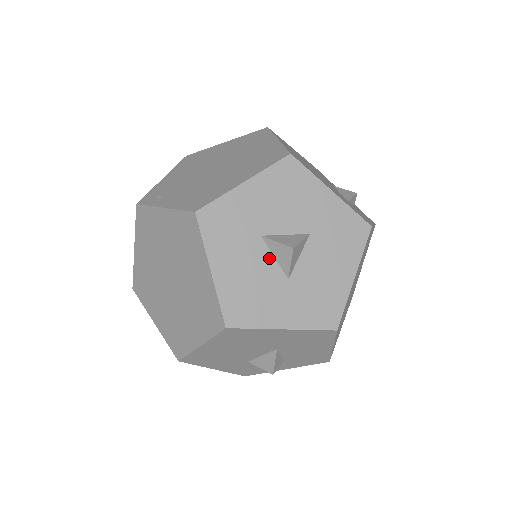
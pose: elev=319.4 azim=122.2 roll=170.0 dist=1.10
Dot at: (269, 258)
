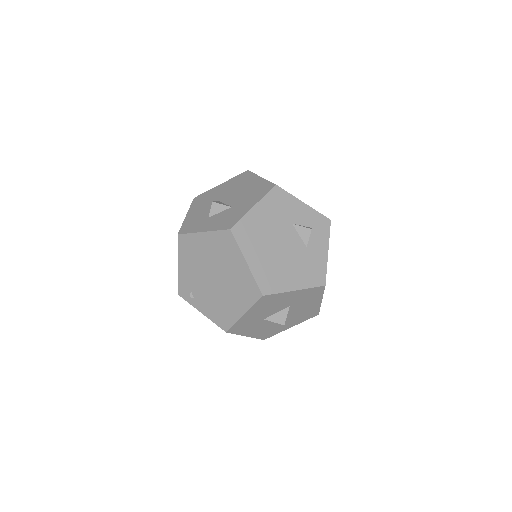
Dot at: occluded
